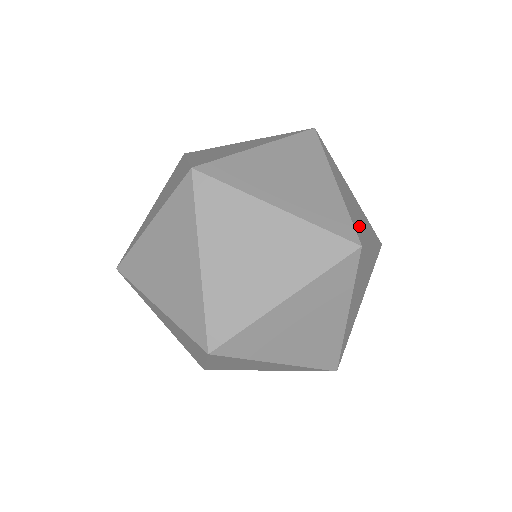
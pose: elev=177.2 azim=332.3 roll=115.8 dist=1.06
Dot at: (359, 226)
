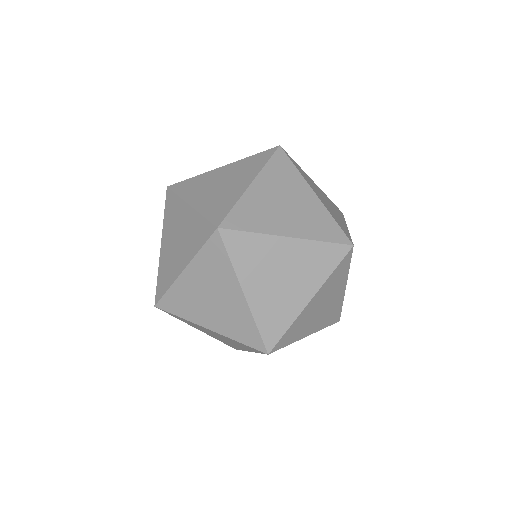
Dot at: (257, 217)
